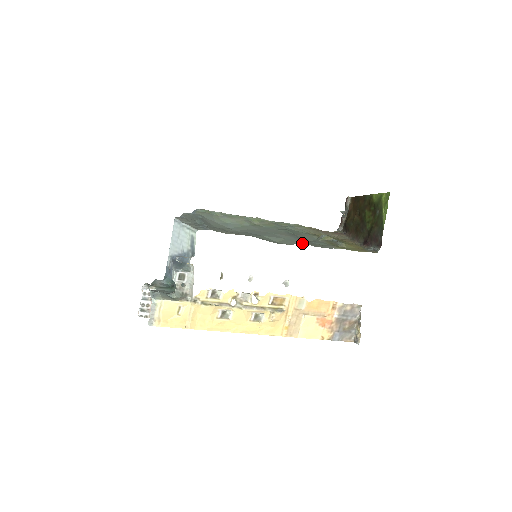
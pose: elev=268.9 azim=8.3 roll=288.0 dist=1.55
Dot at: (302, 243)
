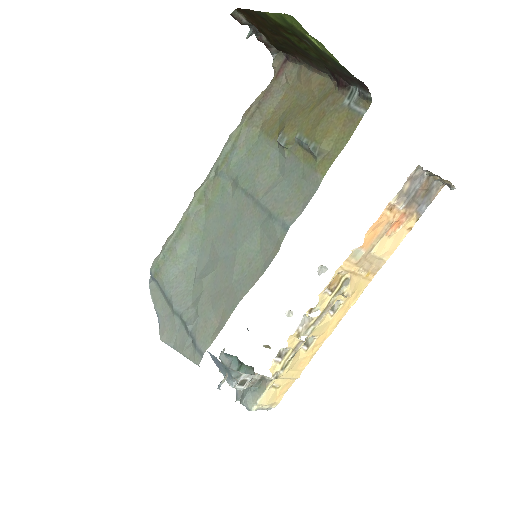
Dot at: (285, 230)
